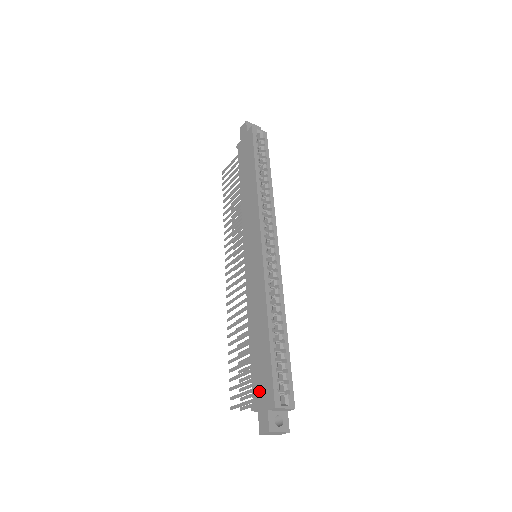
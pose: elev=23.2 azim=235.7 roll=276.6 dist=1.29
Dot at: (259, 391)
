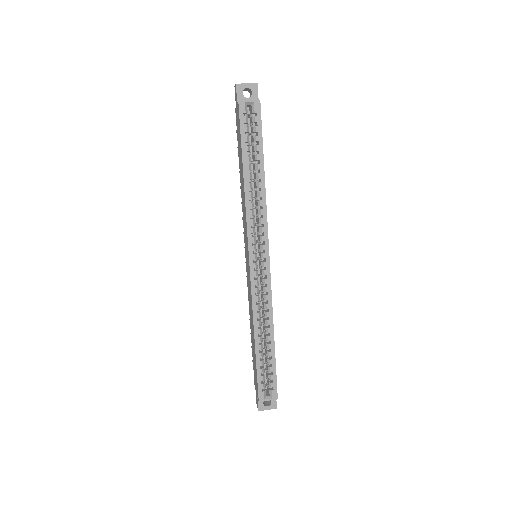
Dot at: (255, 378)
